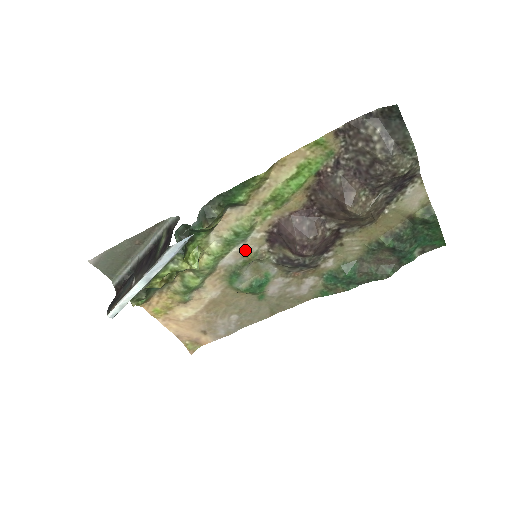
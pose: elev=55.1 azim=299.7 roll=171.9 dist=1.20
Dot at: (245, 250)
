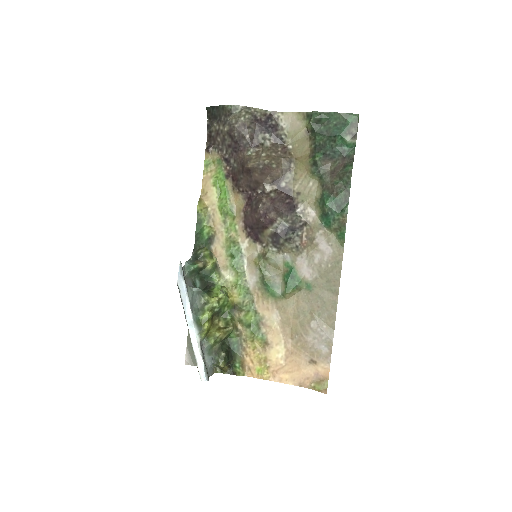
Dot at: (251, 262)
